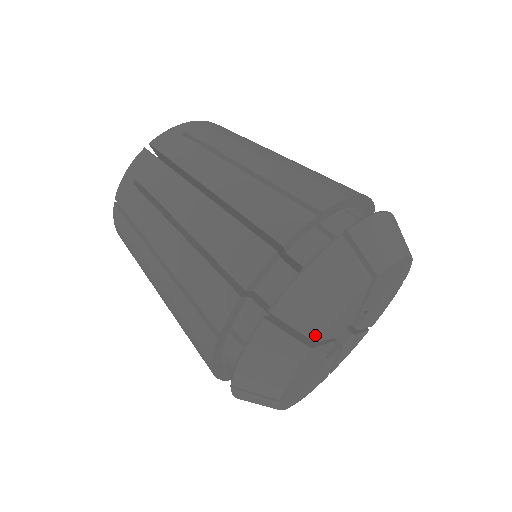
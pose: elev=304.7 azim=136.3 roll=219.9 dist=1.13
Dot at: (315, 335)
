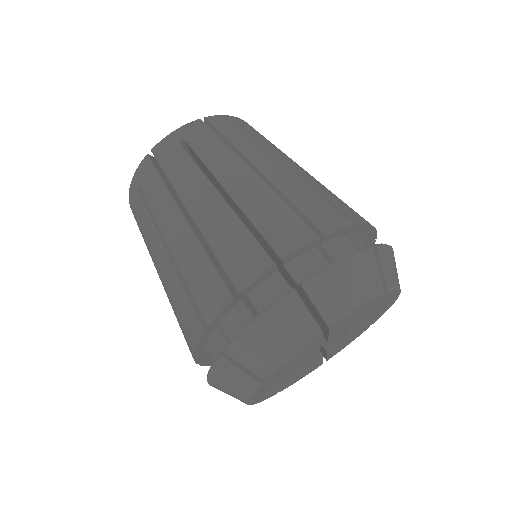
Dot at: (331, 321)
